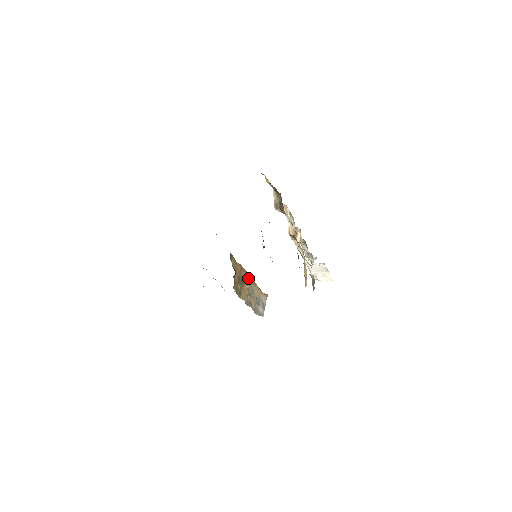
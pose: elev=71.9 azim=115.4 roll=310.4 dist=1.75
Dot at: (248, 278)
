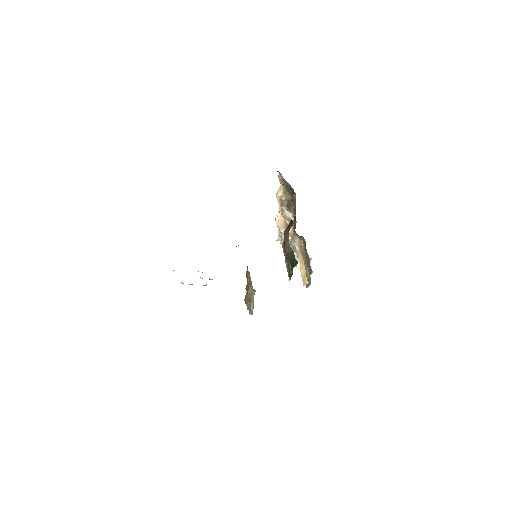
Dot at: (250, 281)
